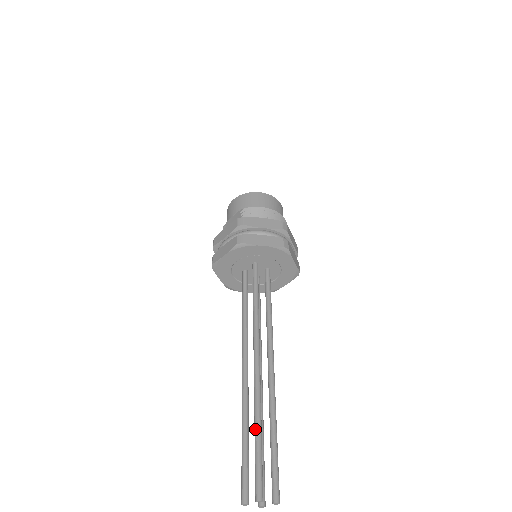
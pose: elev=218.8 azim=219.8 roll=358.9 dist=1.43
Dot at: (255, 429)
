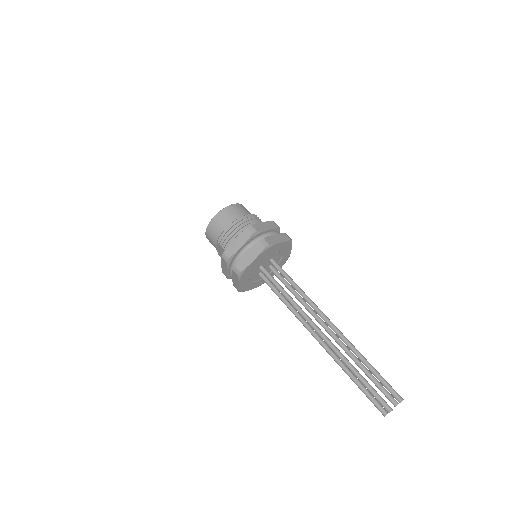
Dot at: occluded
